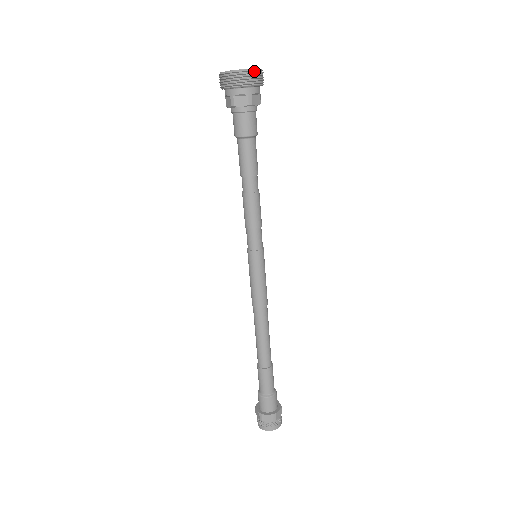
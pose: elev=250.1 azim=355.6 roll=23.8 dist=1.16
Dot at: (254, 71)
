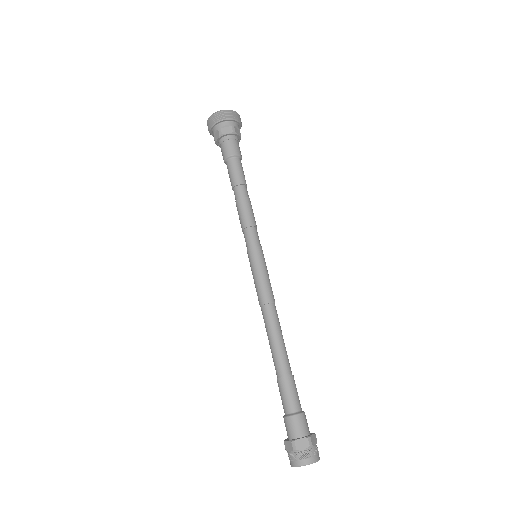
Dot at: (234, 112)
